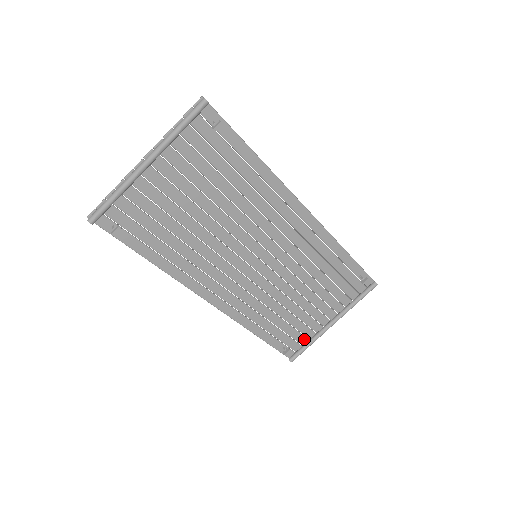
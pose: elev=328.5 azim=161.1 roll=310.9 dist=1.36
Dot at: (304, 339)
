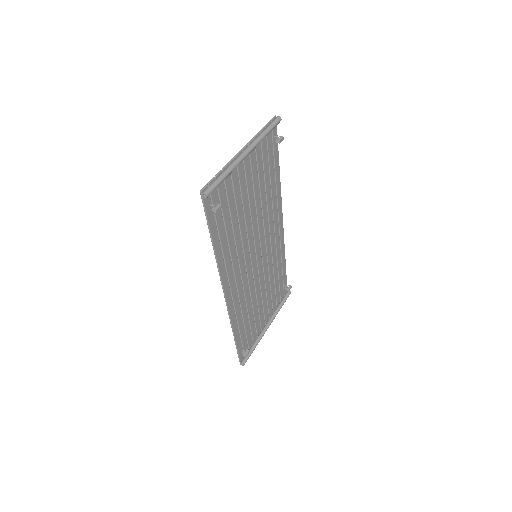
Dot at: (251, 343)
